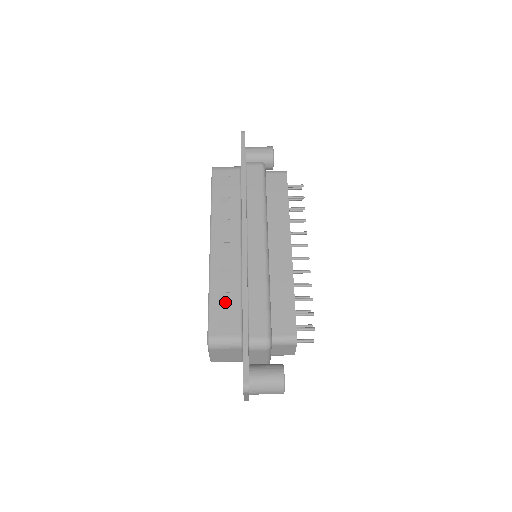
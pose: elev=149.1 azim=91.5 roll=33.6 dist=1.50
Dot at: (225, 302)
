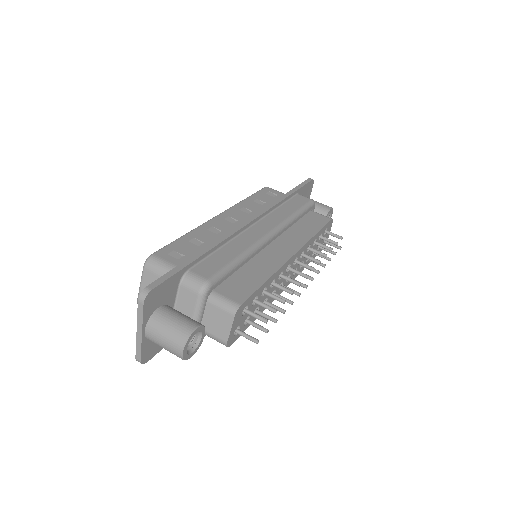
Dot at: (193, 245)
